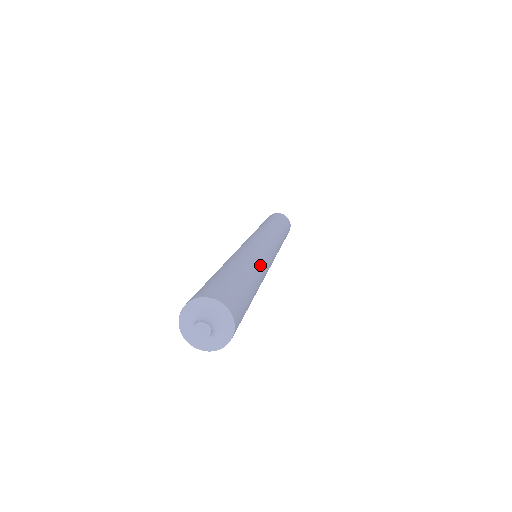
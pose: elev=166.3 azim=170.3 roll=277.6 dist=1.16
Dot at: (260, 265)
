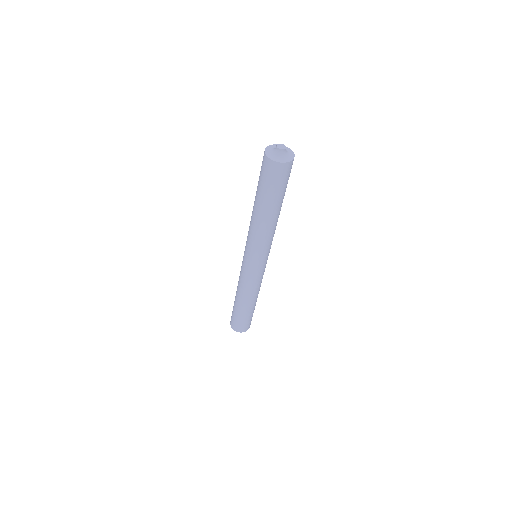
Dot at: occluded
